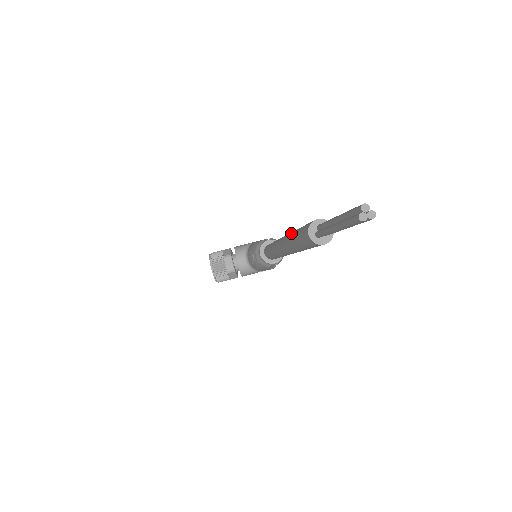
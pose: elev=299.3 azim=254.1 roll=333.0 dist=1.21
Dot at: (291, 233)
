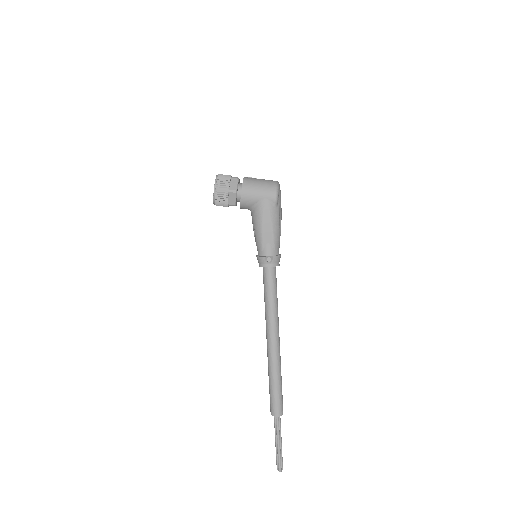
Dot at: (271, 372)
